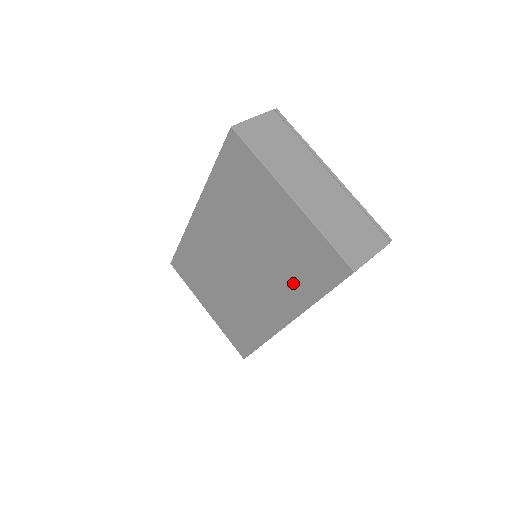
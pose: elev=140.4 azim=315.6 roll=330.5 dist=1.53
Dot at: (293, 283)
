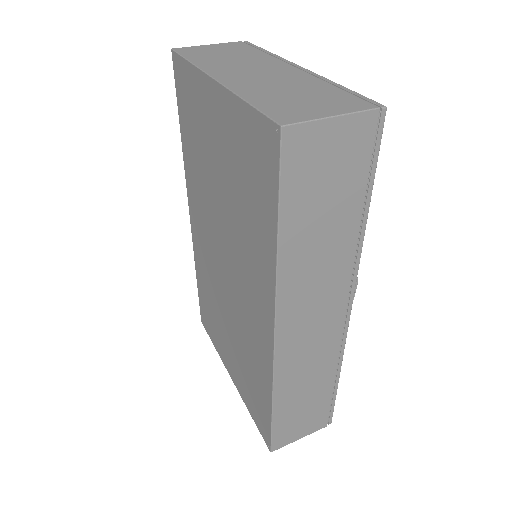
Dot at: (254, 236)
